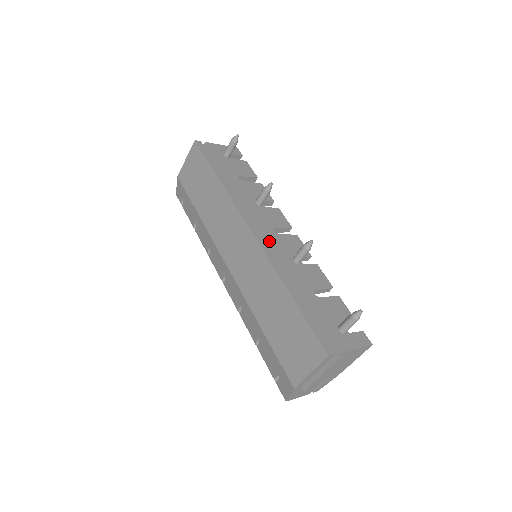
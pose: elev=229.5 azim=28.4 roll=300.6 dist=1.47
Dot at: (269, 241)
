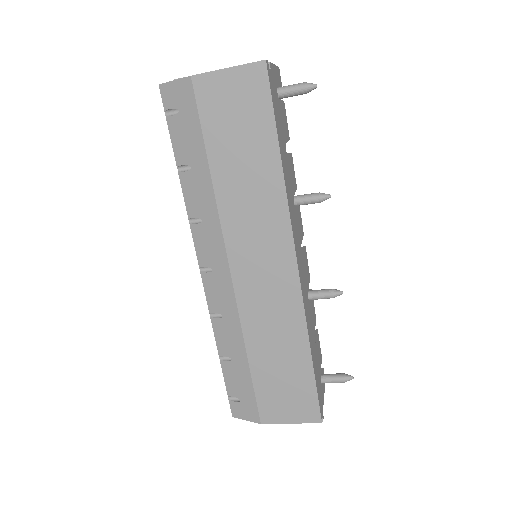
Dot at: (302, 274)
